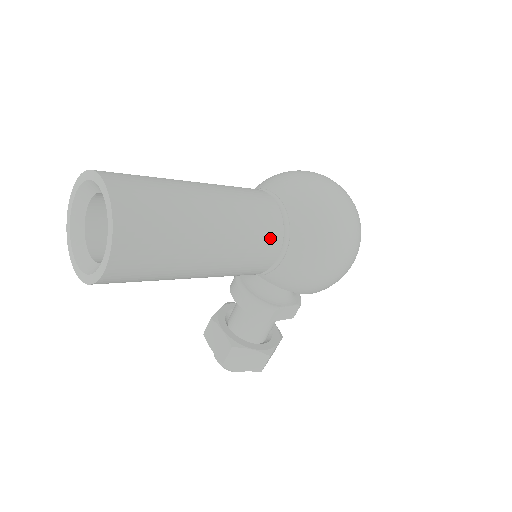
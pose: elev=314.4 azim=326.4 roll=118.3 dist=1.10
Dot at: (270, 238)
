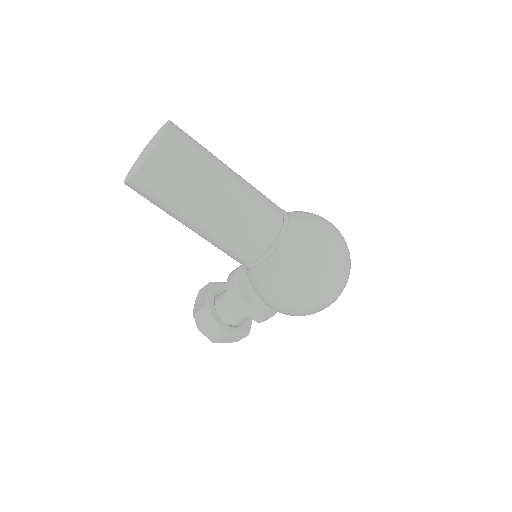
Dot at: (256, 241)
